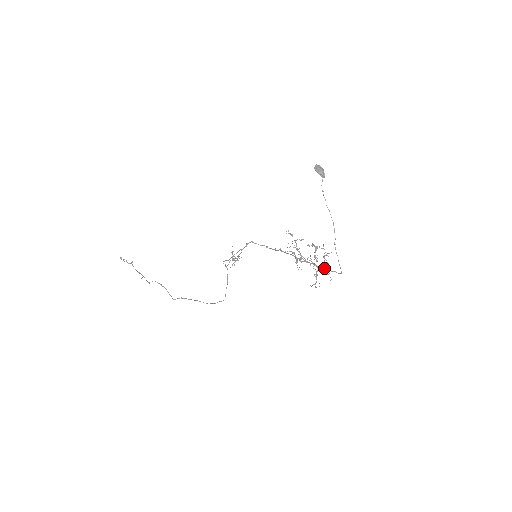
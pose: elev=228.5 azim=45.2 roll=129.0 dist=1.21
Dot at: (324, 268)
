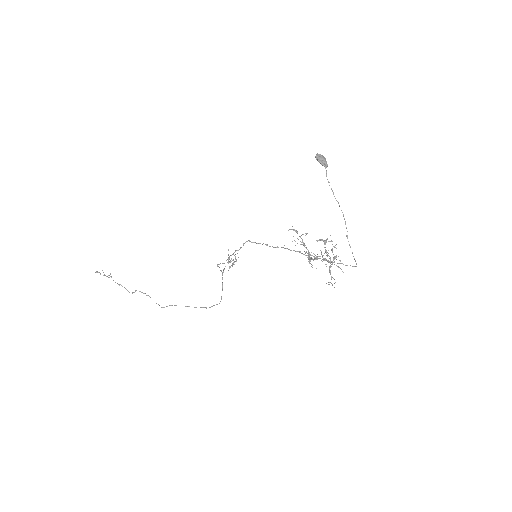
Dot at: (337, 263)
